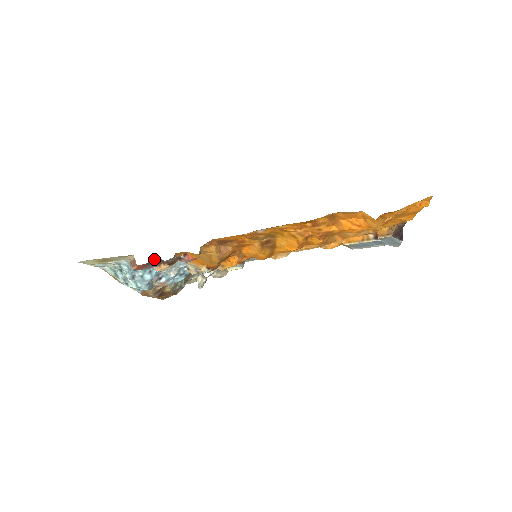
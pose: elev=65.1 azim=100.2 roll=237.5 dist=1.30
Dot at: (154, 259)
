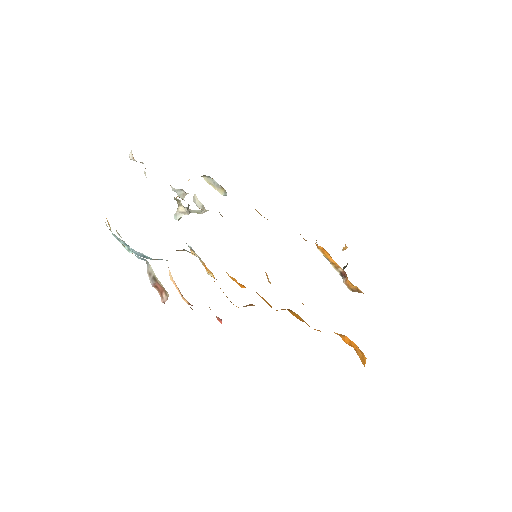
Dot at: occluded
